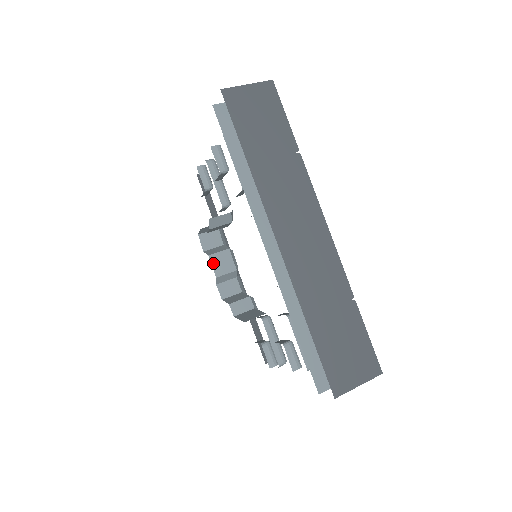
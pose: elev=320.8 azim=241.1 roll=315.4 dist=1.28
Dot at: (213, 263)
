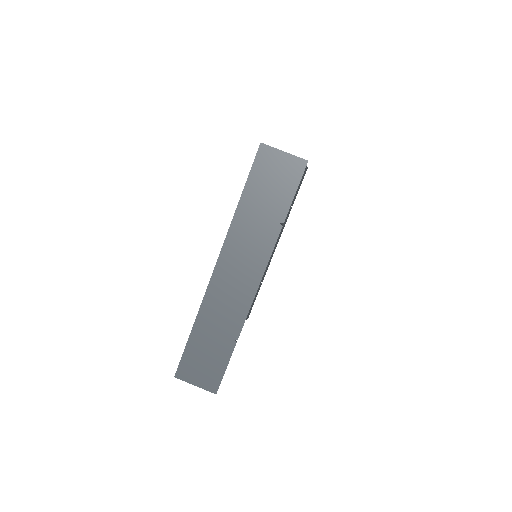
Dot at: occluded
